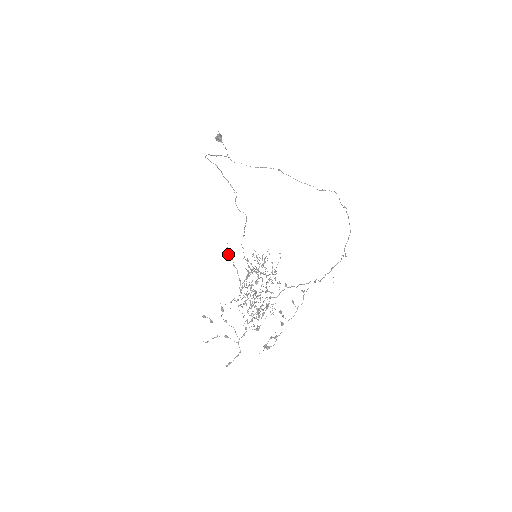
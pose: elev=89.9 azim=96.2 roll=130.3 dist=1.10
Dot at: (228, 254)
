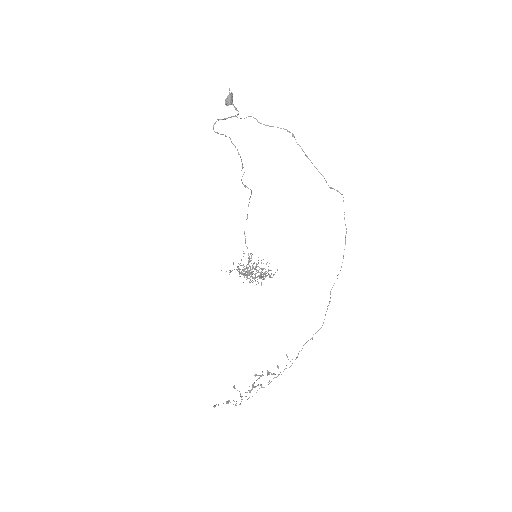
Dot at: (234, 388)
